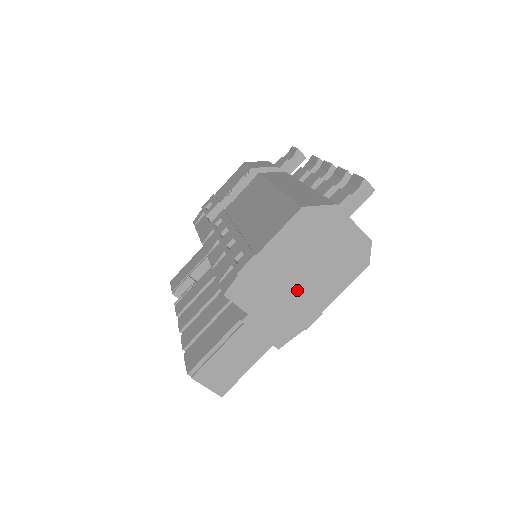
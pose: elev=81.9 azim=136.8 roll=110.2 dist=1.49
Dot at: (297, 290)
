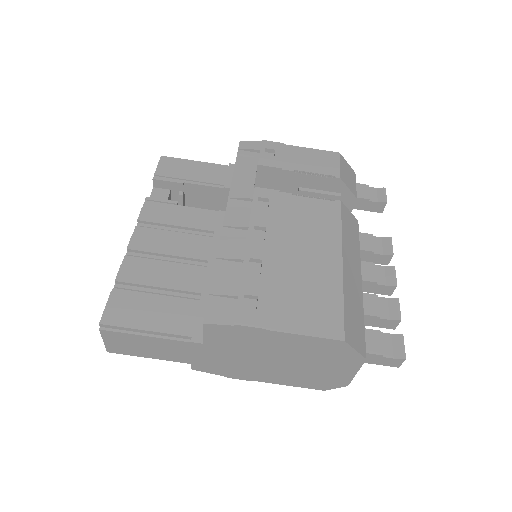
Dot at: (258, 362)
